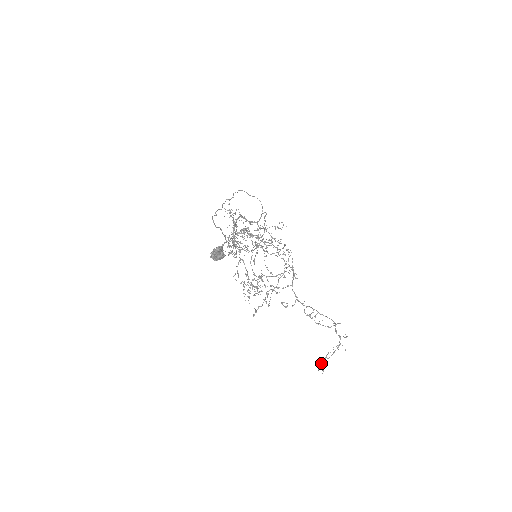
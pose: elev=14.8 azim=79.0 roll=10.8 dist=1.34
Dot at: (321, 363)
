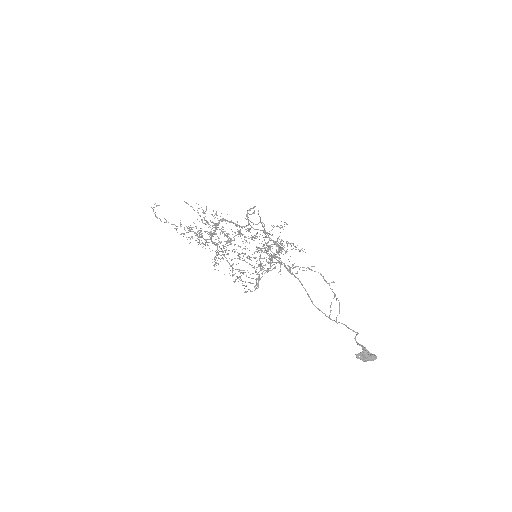
Dot at: (336, 317)
